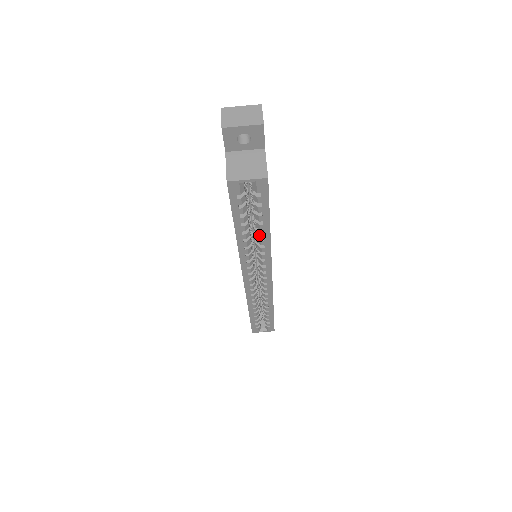
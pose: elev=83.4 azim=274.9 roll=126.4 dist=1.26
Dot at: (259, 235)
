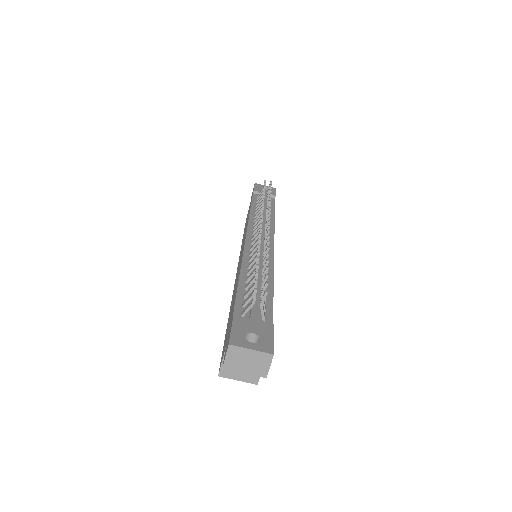
Dot at: occluded
